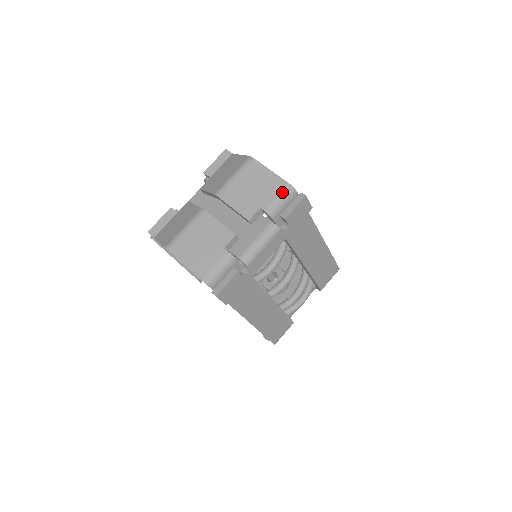
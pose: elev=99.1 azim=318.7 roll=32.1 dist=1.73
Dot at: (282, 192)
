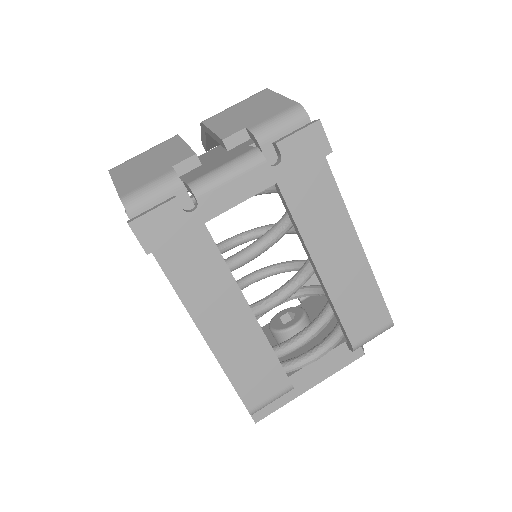
Dot at: (284, 111)
